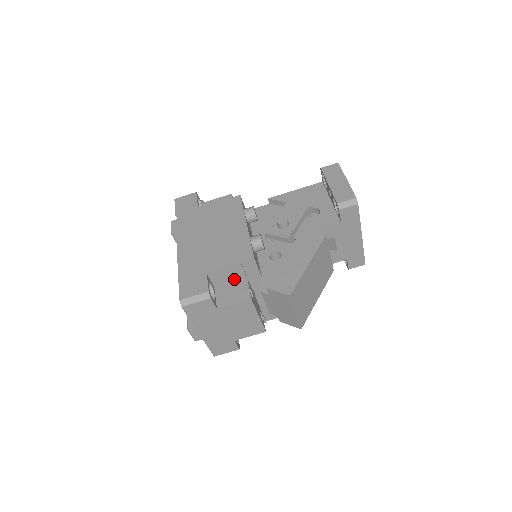
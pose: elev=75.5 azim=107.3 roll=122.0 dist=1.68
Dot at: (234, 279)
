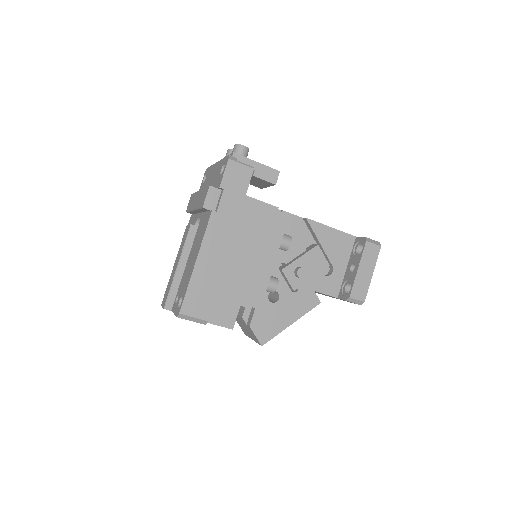
Dot at: occluded
